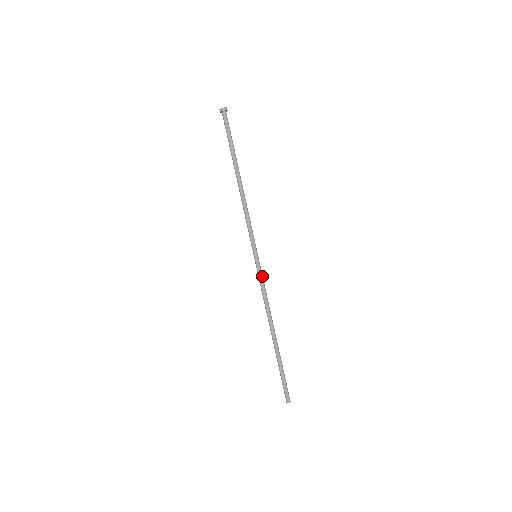
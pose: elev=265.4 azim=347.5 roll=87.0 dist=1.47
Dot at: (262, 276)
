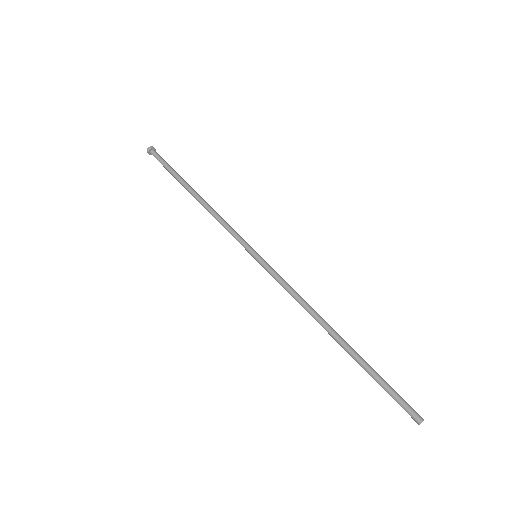
Dot at: (276, 273)
